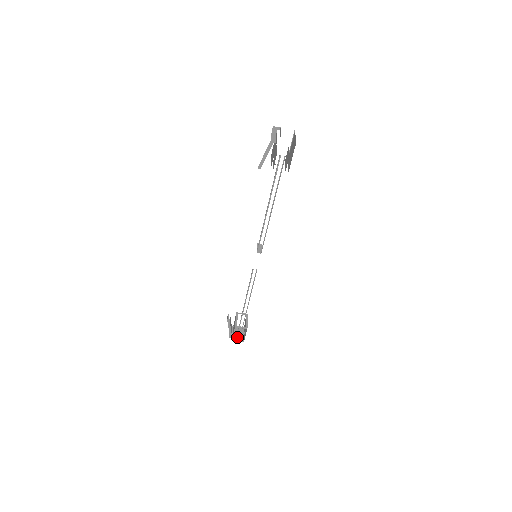
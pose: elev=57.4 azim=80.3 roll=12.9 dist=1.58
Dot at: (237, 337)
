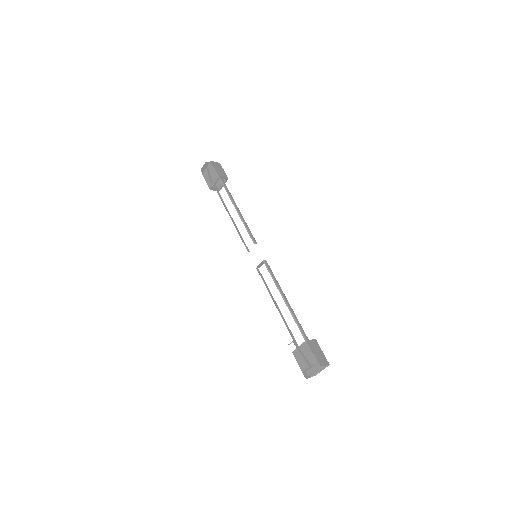
Dot at: occluded
